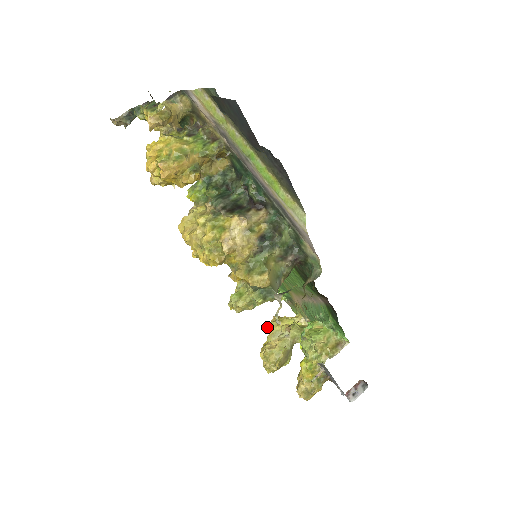
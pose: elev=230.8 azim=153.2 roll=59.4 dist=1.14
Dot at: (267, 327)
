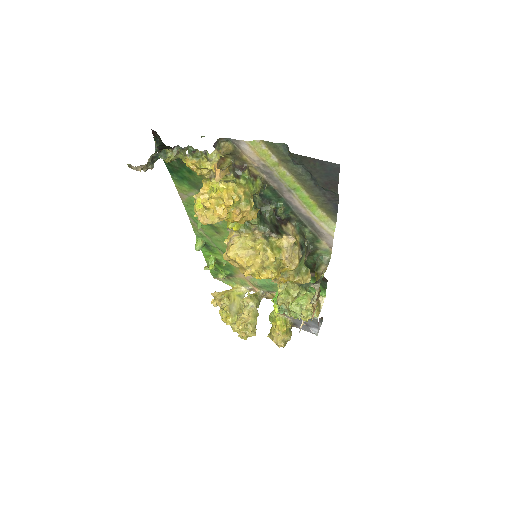
Dot at: (215, 304)
